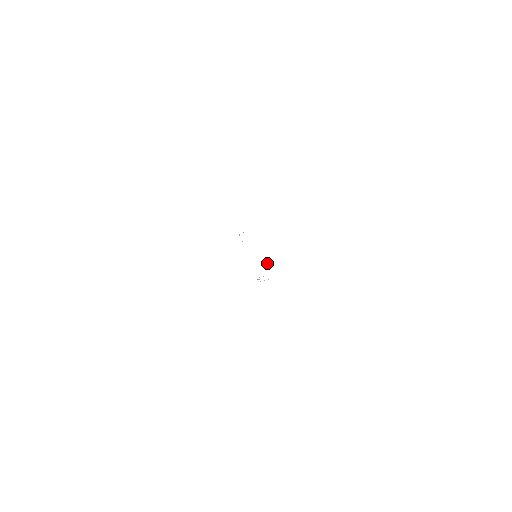
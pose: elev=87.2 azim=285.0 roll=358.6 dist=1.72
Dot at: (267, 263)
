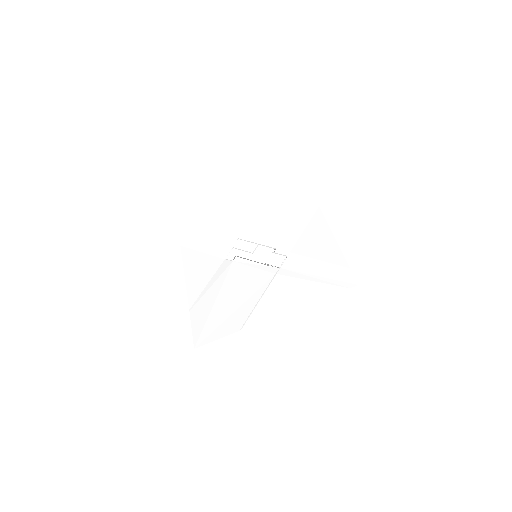
Dot at: (271, 251)
